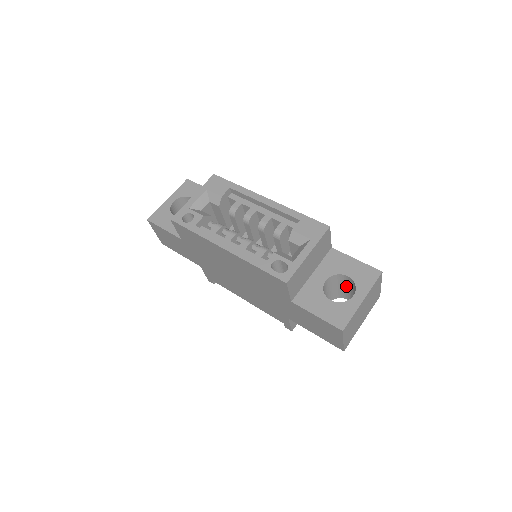
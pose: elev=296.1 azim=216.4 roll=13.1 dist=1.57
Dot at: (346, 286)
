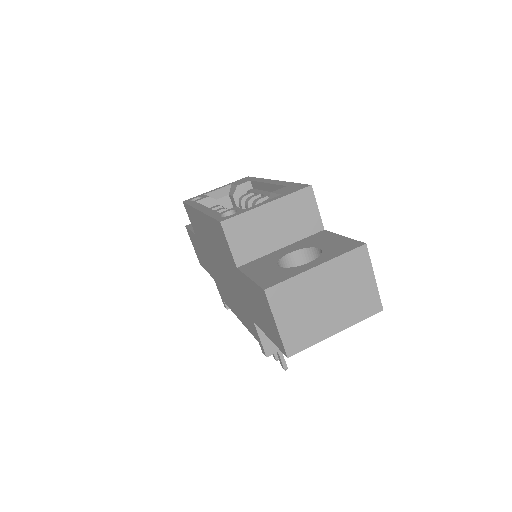
Dot at: occluded
